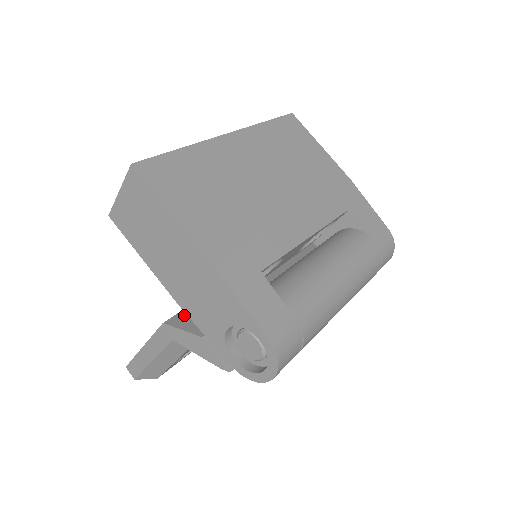
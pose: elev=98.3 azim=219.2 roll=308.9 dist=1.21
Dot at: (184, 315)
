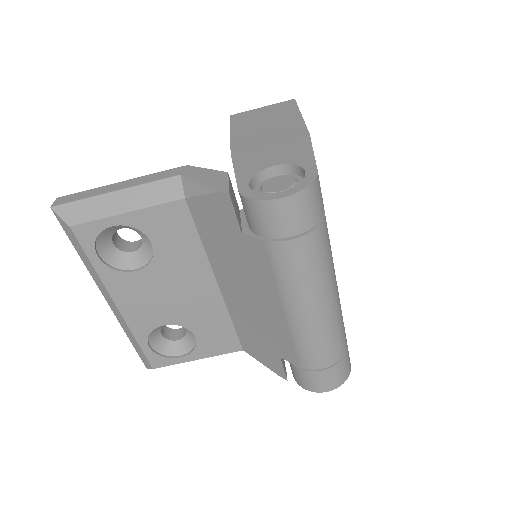
Dot at: occluded
